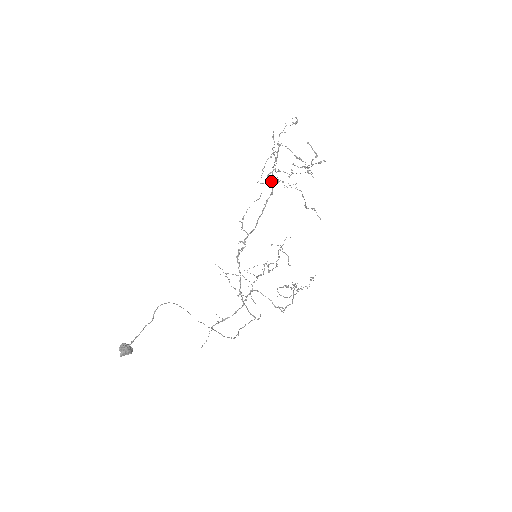
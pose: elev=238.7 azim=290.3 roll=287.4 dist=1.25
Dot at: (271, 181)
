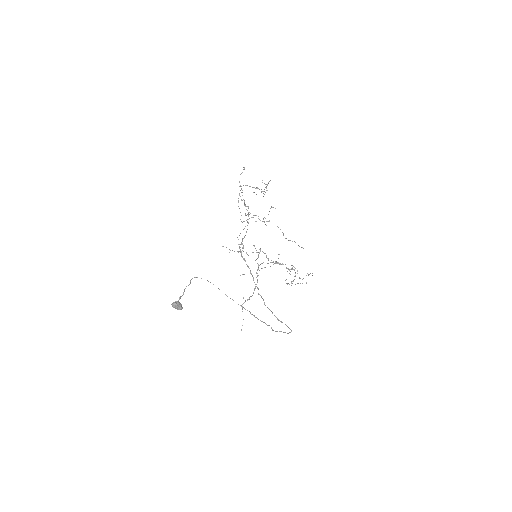
Dot at: (245, 206)
